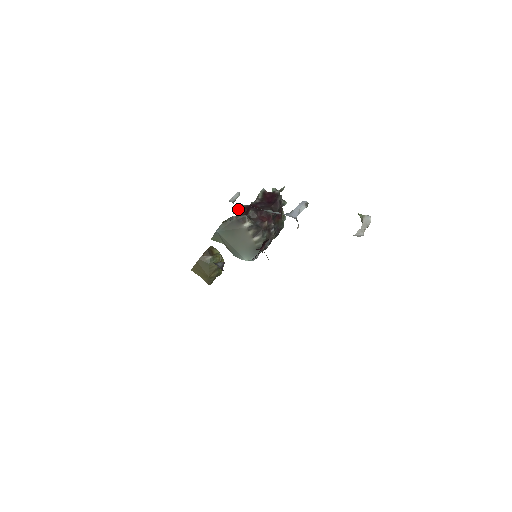
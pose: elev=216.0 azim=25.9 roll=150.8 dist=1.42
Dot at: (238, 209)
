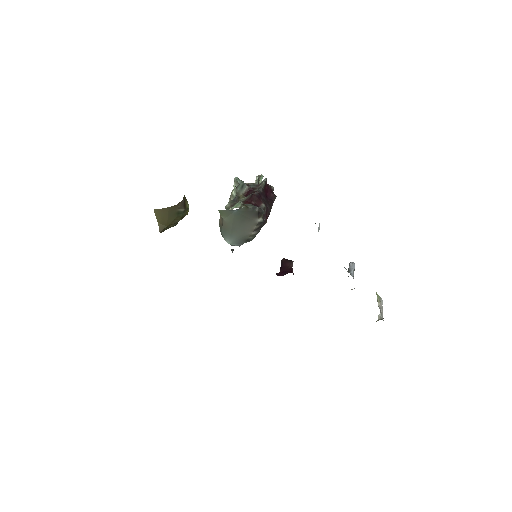
Dot at: (240, 185)
